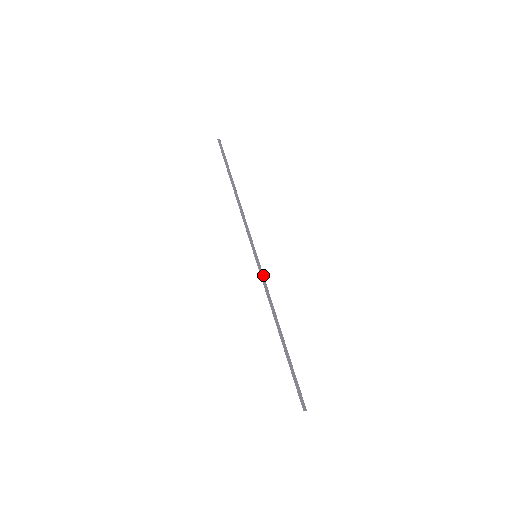
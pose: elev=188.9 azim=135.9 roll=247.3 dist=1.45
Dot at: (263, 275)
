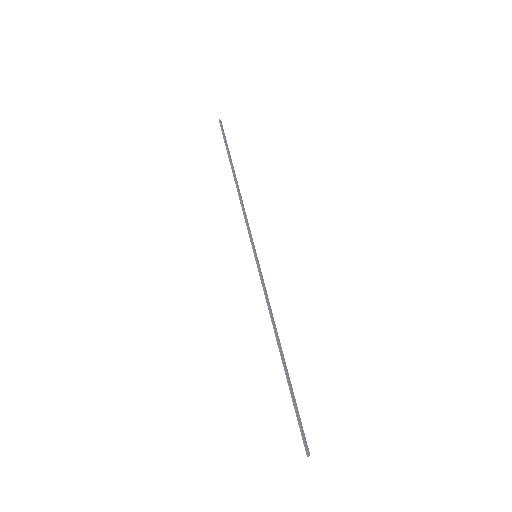
Dot at: (263, 280)
